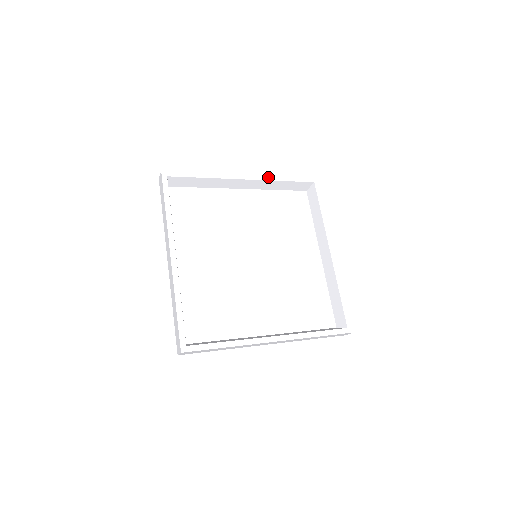
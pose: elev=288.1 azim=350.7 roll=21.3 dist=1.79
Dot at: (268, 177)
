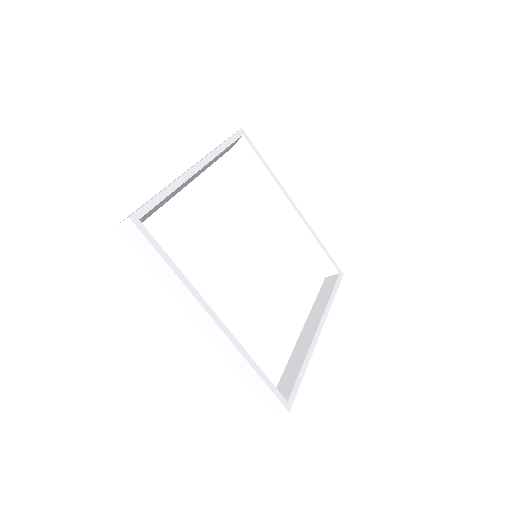
Dot at: (310, 227)
